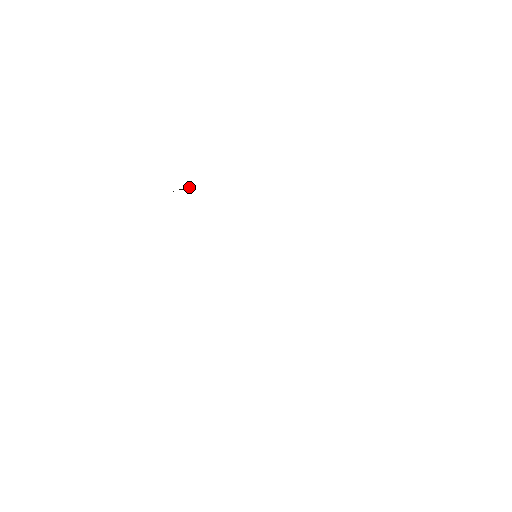
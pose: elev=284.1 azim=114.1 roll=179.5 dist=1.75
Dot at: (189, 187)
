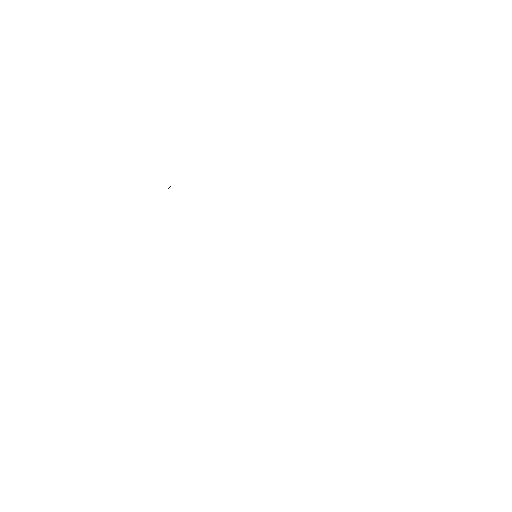
Dot at: occluded
